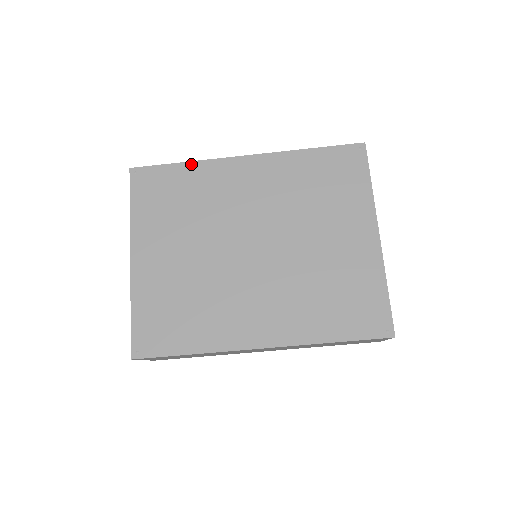
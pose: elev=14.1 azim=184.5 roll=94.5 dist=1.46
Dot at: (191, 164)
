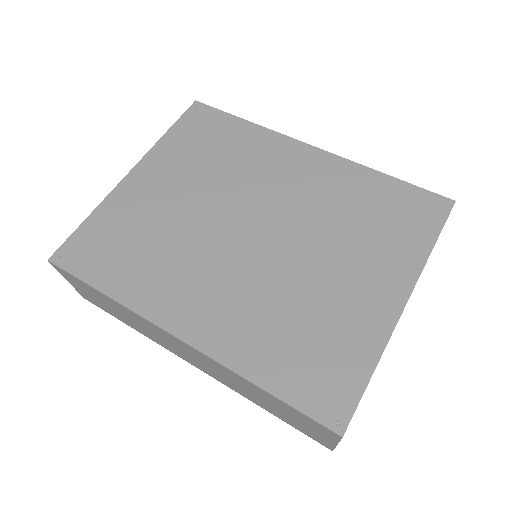
Dot at: (253, 125)
